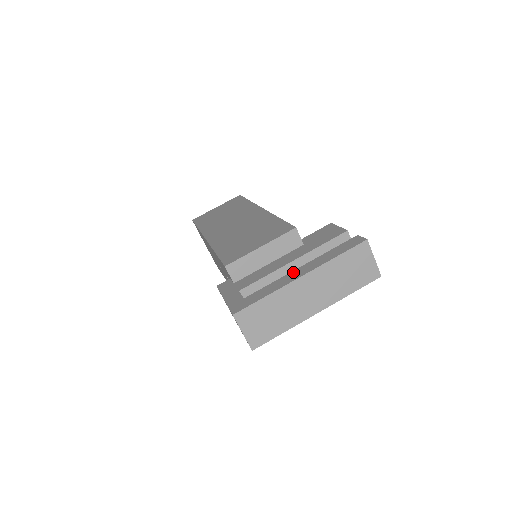
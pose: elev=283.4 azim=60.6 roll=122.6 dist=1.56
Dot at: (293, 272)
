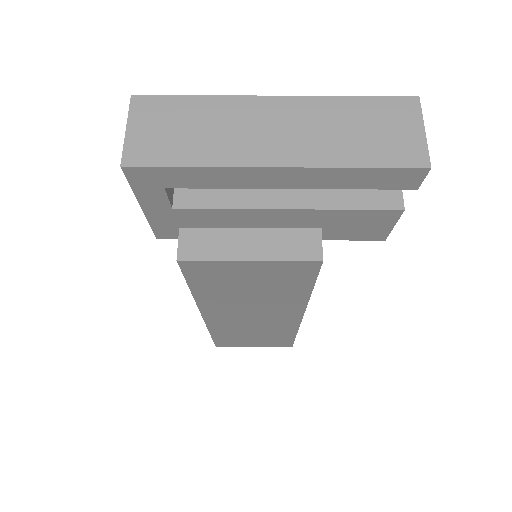
Dot at: occluded
